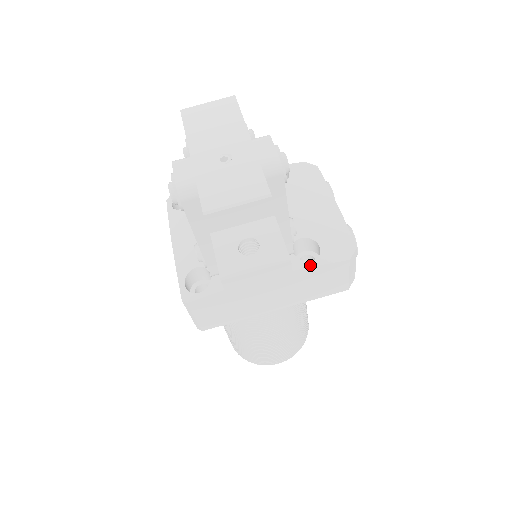
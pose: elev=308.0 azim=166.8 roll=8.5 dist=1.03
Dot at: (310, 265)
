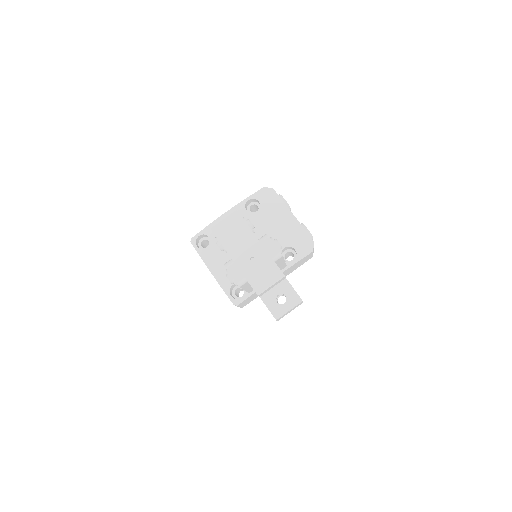
Dot at: (294, 263)
